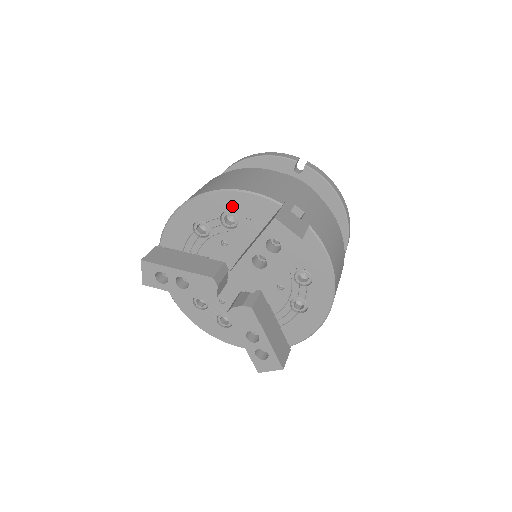
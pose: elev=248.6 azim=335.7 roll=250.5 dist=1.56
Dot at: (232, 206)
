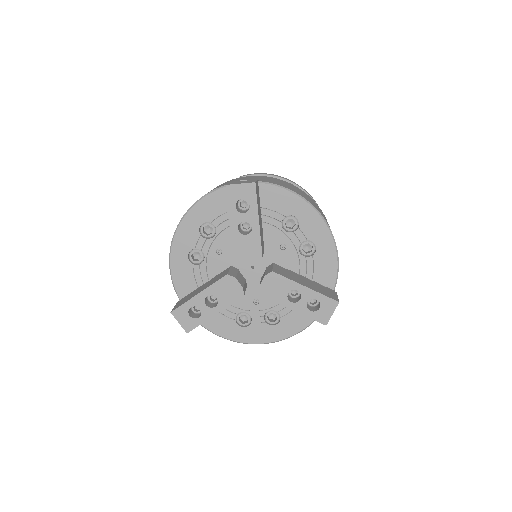
Dot at: (201, 218)
